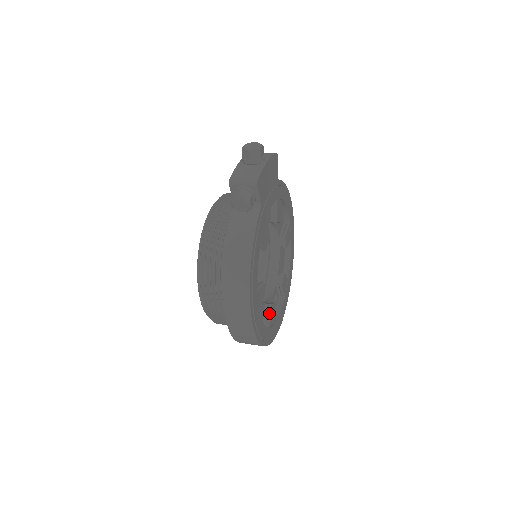
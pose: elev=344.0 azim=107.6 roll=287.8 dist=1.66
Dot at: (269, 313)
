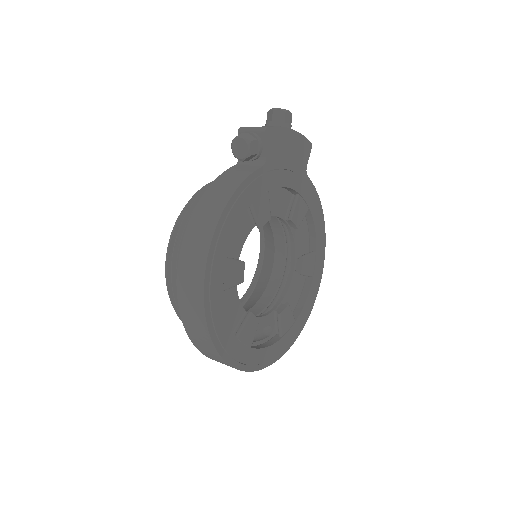
Dot at: (244, 321)
